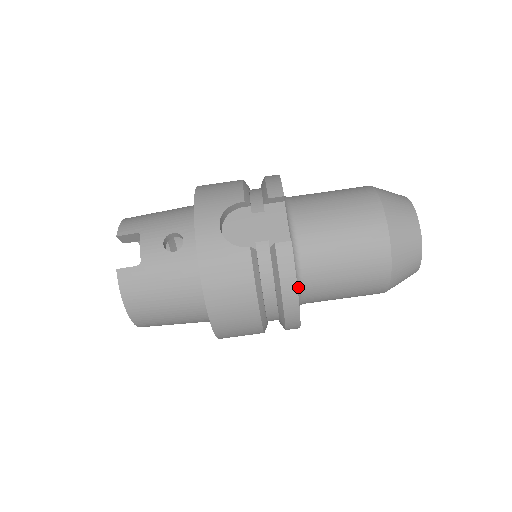
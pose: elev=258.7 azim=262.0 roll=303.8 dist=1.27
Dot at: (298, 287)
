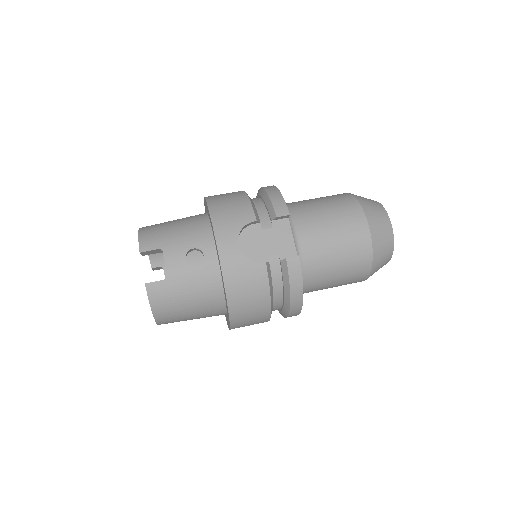
Dot at: occluded
